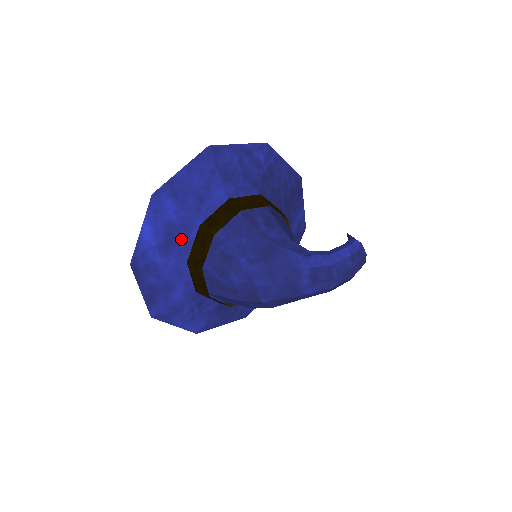
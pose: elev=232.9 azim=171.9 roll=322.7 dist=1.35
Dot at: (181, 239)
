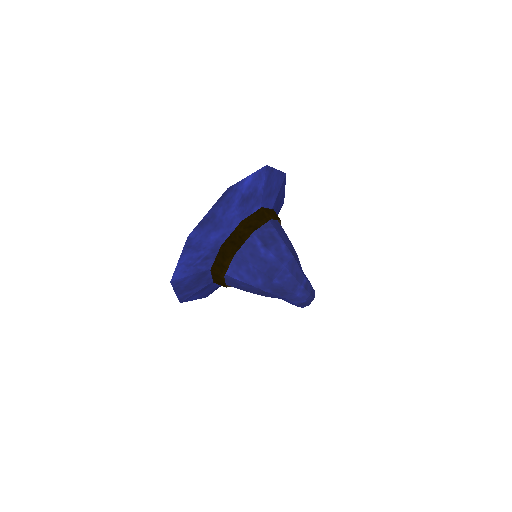
Dot at: (251, 204)
